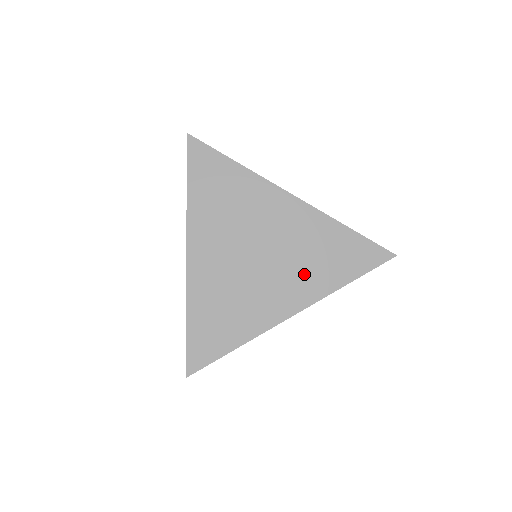
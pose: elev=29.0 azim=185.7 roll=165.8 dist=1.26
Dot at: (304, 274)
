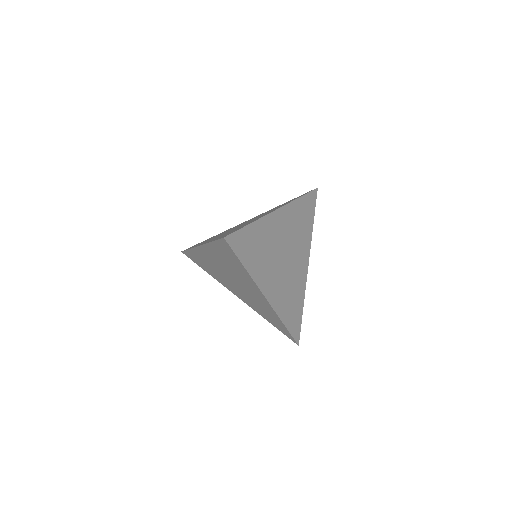
Dot at: (302, 241)
